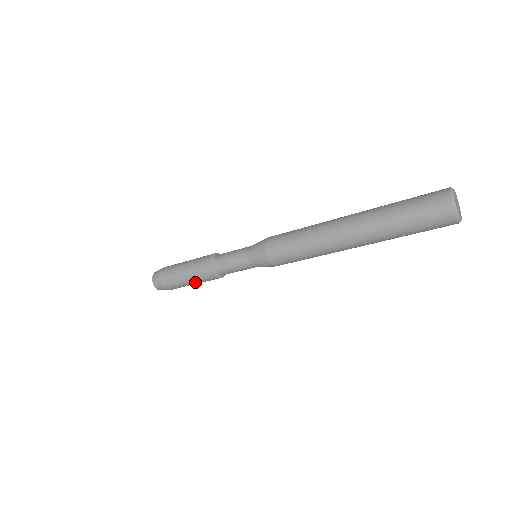
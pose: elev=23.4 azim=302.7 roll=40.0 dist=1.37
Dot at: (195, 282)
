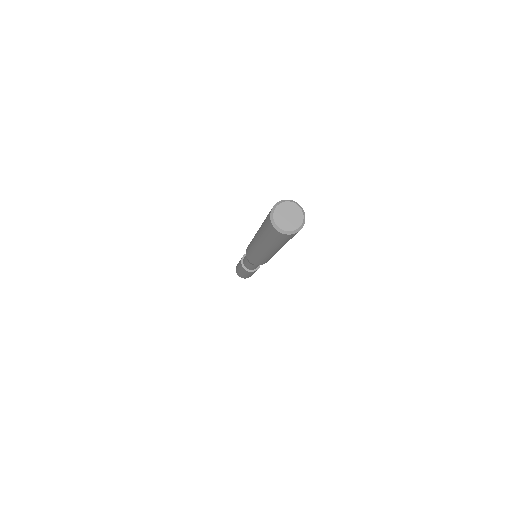
Dot at: occluded
